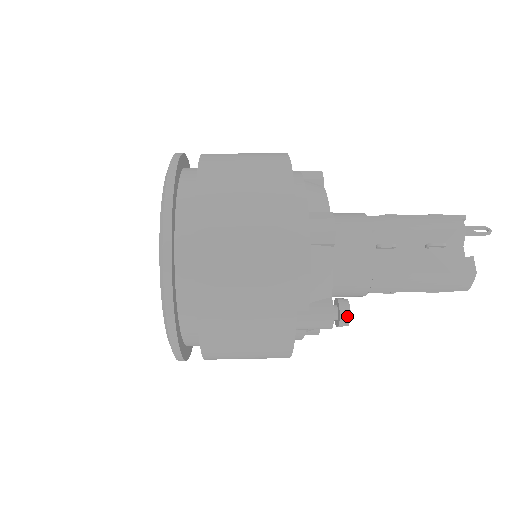
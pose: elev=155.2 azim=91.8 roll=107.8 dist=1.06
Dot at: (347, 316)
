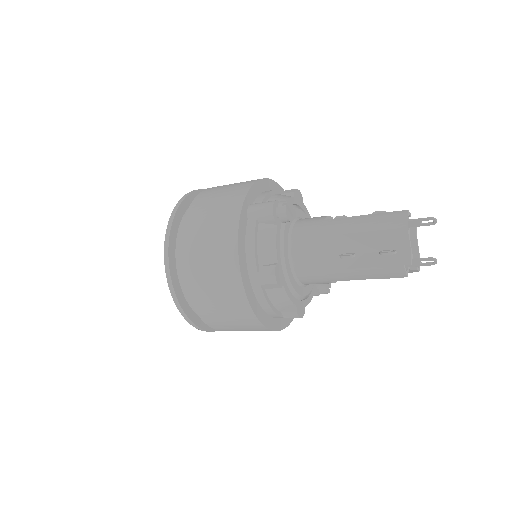
Dot at: (285, 201)
